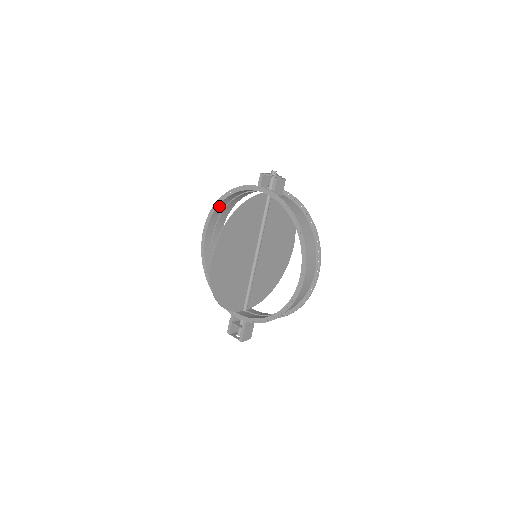
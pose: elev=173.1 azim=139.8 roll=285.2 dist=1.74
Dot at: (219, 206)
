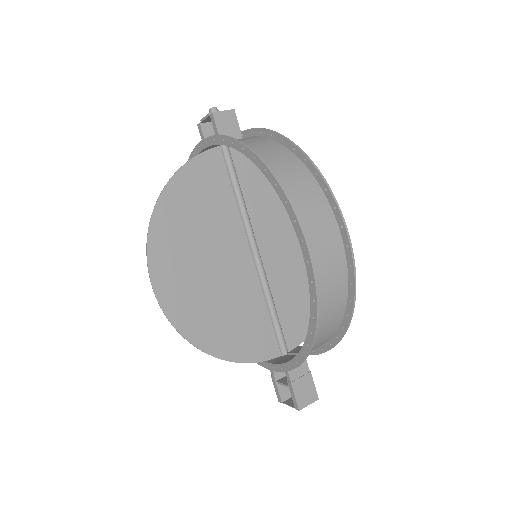
Dot at: occluded
